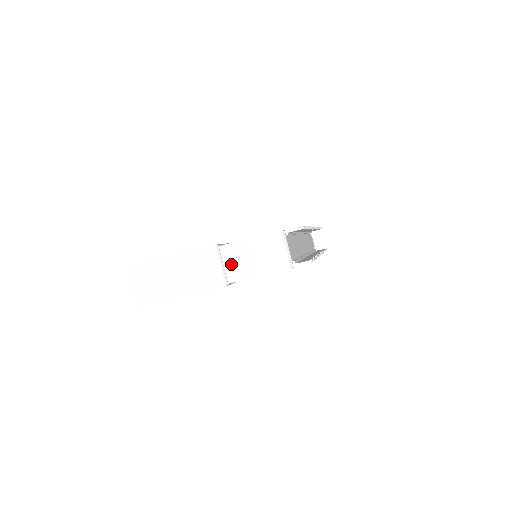
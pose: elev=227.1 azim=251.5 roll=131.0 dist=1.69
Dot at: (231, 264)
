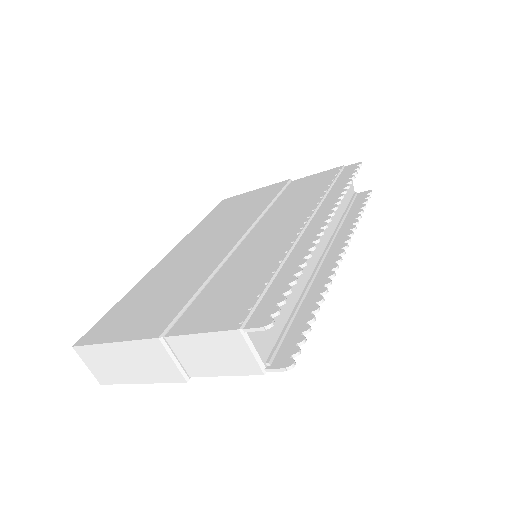
Dot at: (186, 358)
